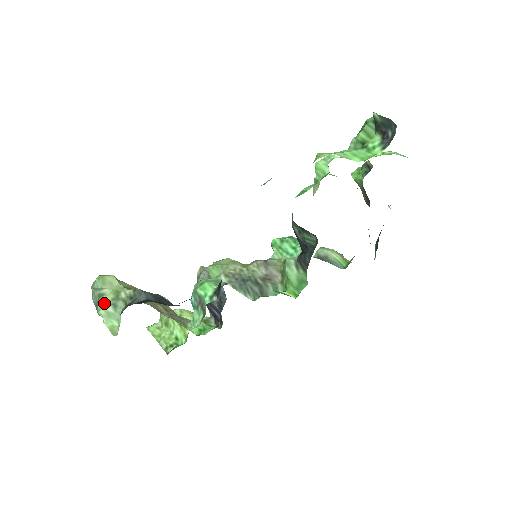
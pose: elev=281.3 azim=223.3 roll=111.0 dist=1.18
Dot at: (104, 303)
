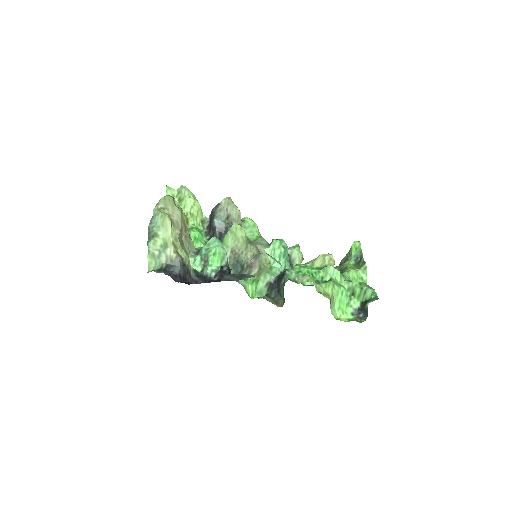
Dot at: (155, 245)
